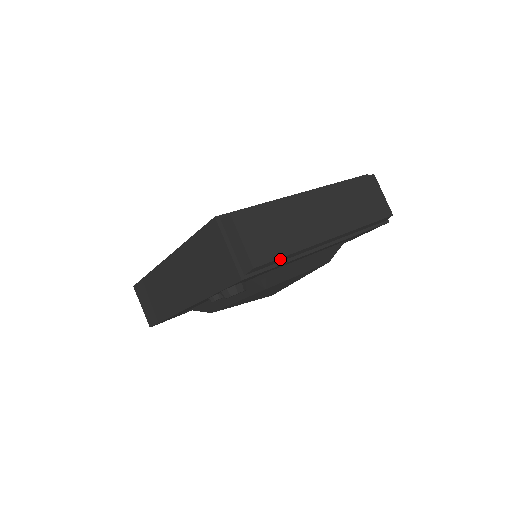
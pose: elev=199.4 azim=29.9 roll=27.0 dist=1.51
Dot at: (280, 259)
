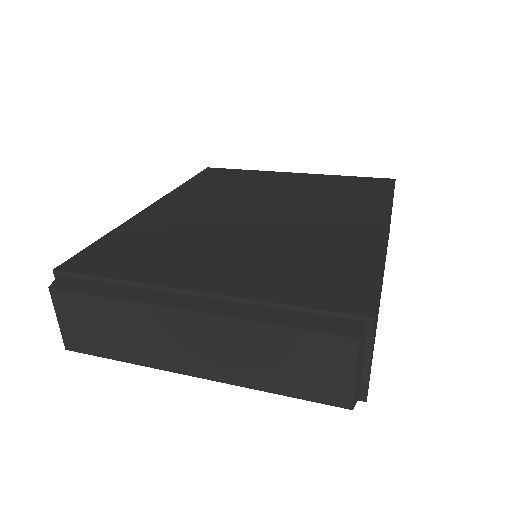
Dot at: occluded
